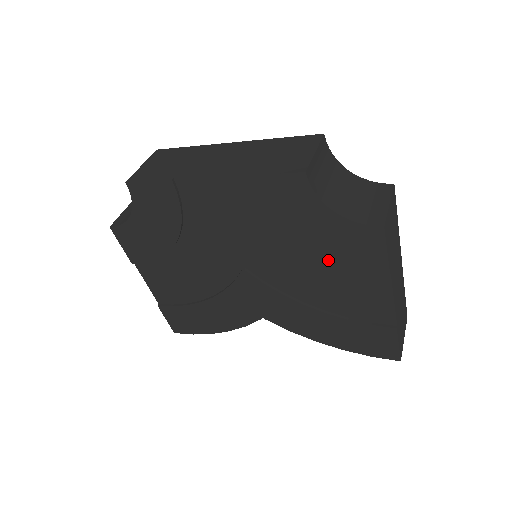
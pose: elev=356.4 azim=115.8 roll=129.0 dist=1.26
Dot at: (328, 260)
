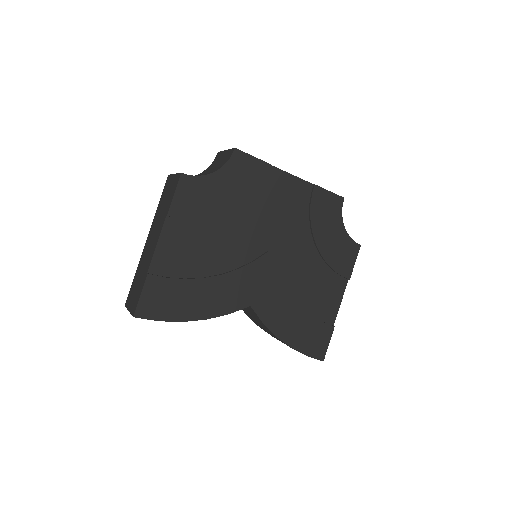
Dot at: (325, 260)
